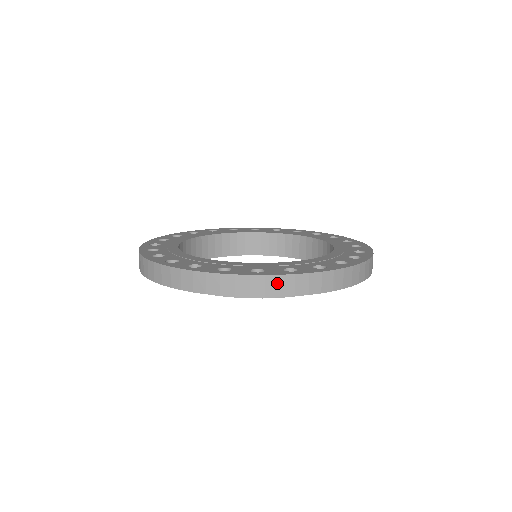
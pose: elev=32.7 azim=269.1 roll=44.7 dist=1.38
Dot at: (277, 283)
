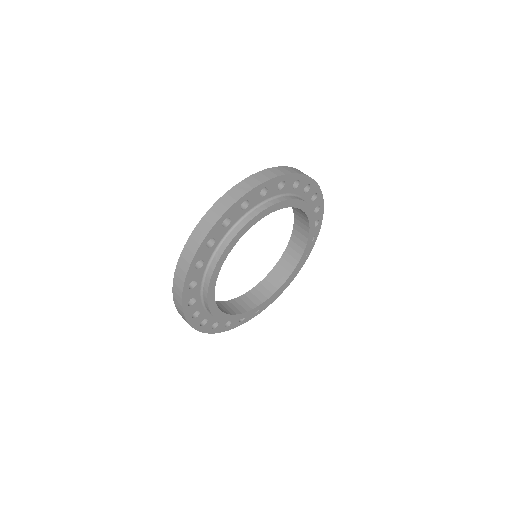
Dot at: (205, 223)
